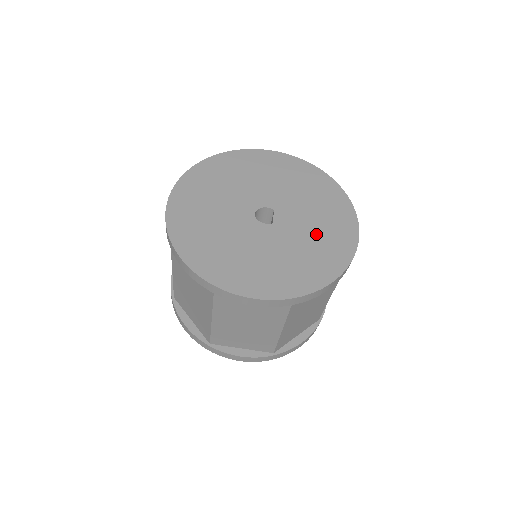
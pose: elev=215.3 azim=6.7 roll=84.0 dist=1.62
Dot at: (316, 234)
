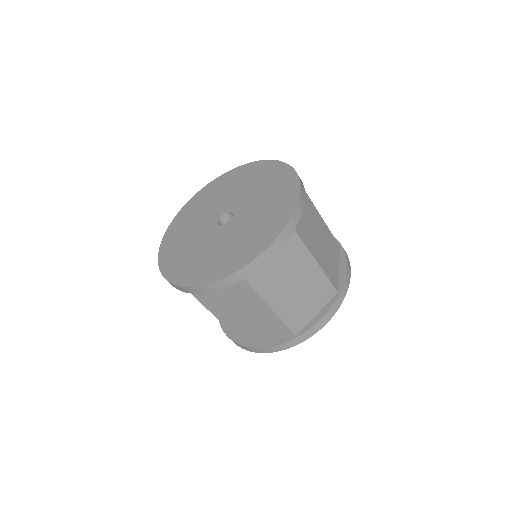
Dot at: (237, 242)
